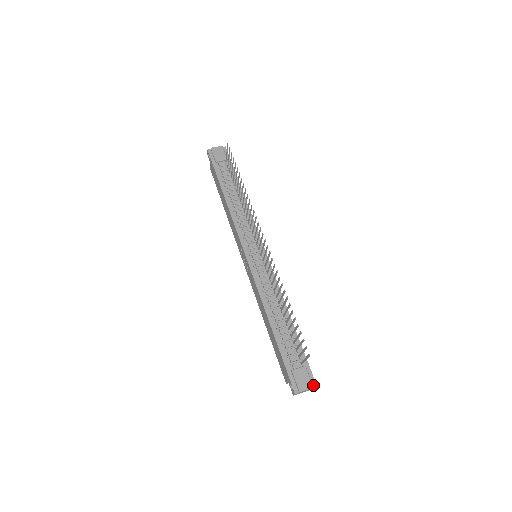
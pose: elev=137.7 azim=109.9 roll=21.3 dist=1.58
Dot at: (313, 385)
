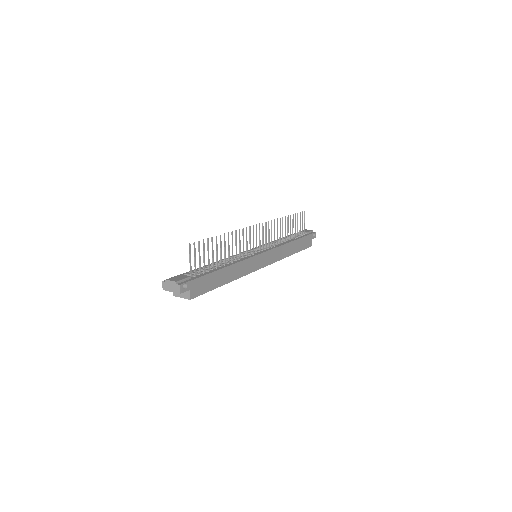
Dot at: (179, 283)
